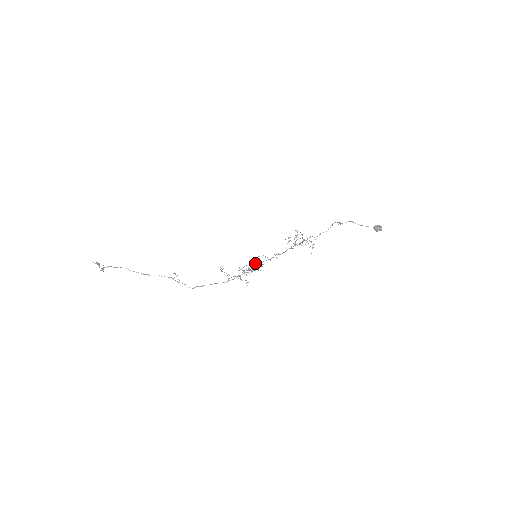
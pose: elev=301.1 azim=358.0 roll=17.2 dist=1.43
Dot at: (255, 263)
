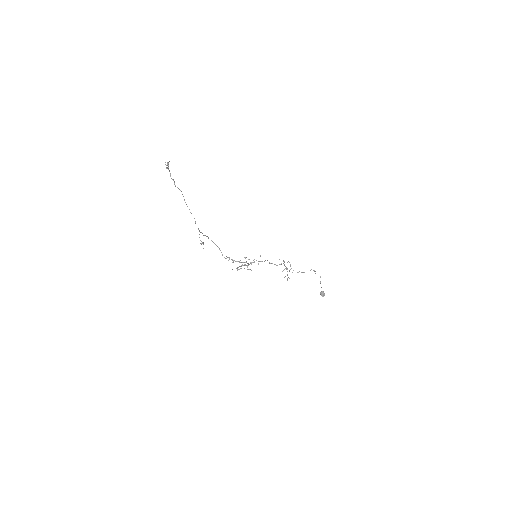
Dot at: occluded
